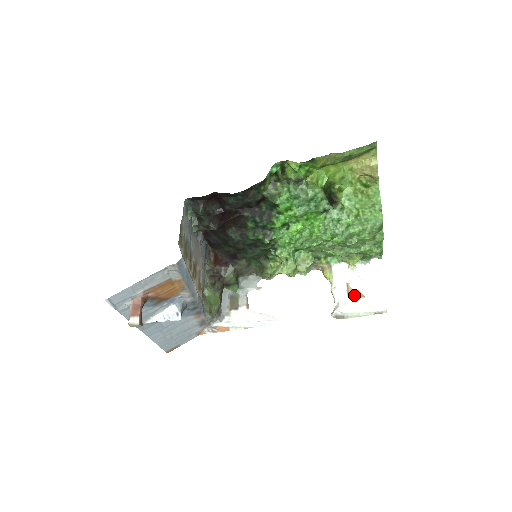
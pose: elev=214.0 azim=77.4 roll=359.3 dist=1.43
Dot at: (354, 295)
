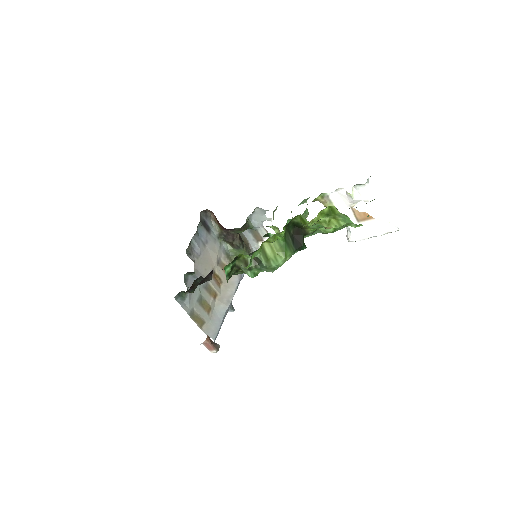
Dot at: (362, 219)
